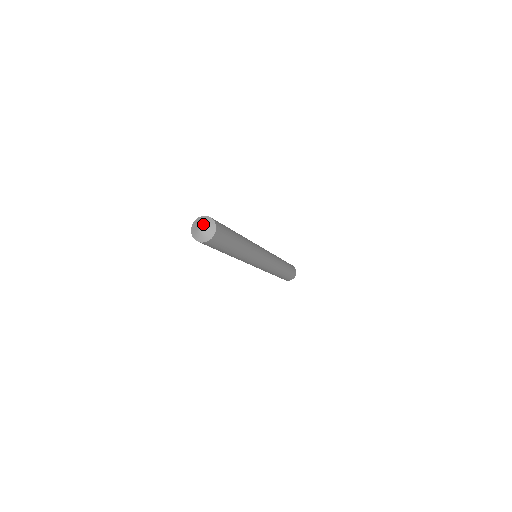
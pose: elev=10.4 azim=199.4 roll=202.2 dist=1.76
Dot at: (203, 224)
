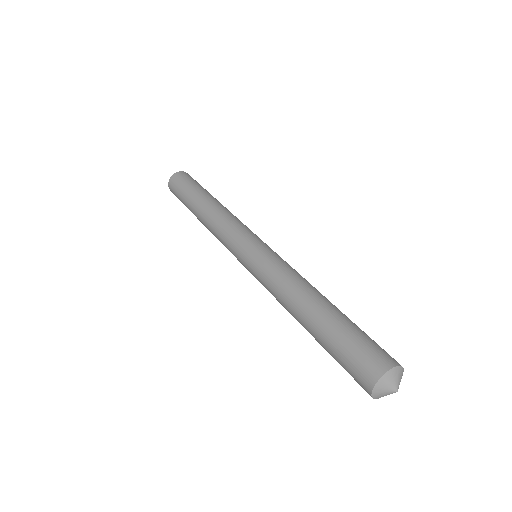
Dot at: (398, 384)
